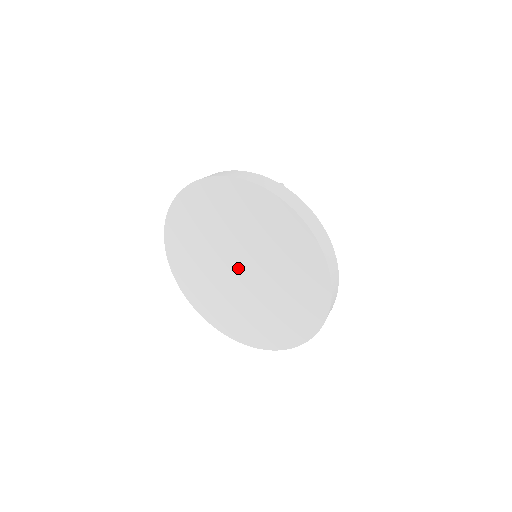
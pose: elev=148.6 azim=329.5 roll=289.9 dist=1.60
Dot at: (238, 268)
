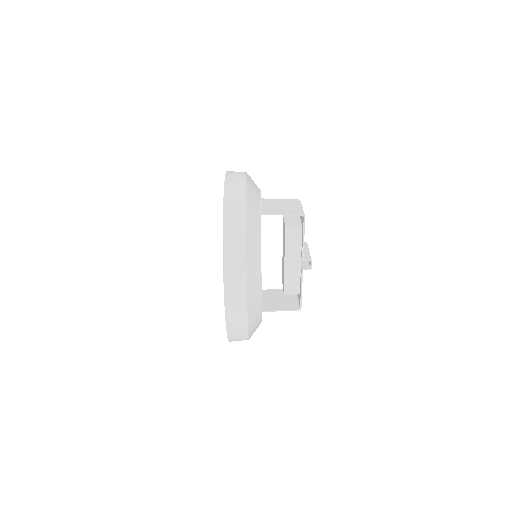
Dot at: occluded
